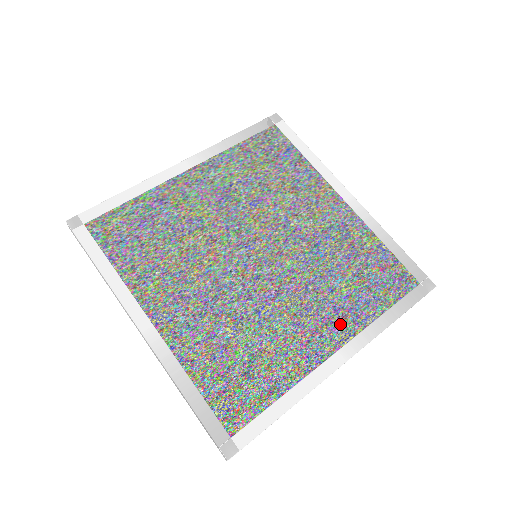
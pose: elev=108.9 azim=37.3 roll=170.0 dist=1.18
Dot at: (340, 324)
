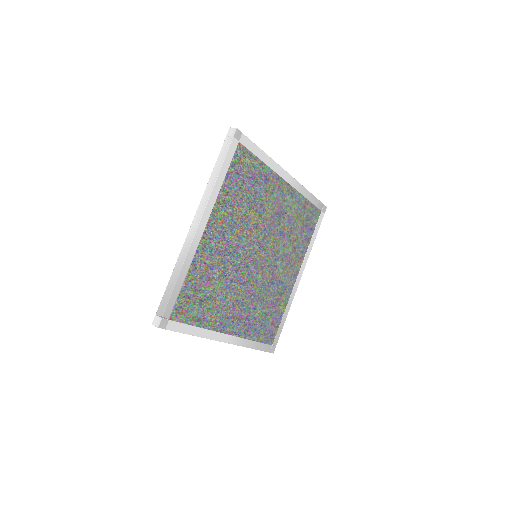
Dot at: (242, 325)
